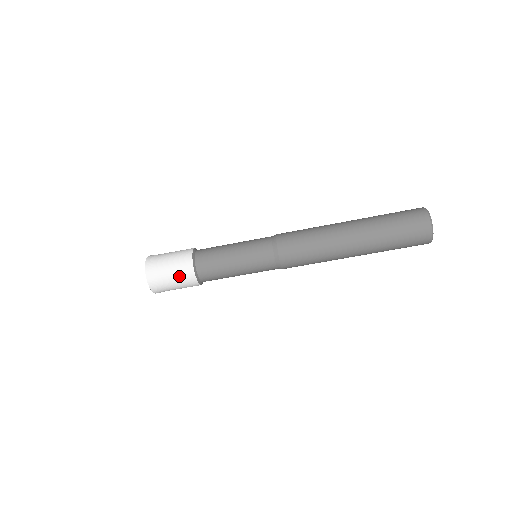
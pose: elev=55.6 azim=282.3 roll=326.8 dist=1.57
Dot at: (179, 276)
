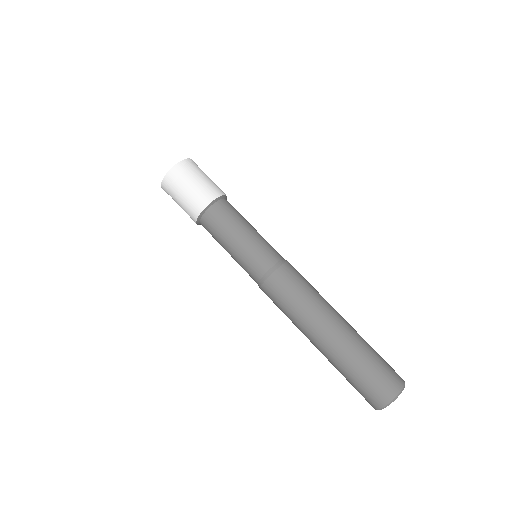
Dot at: (192, 197)
